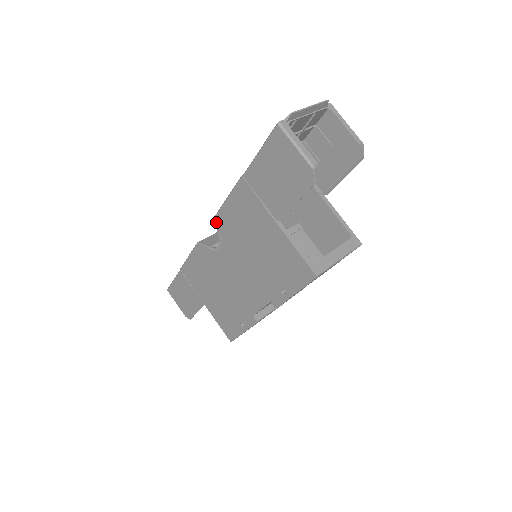
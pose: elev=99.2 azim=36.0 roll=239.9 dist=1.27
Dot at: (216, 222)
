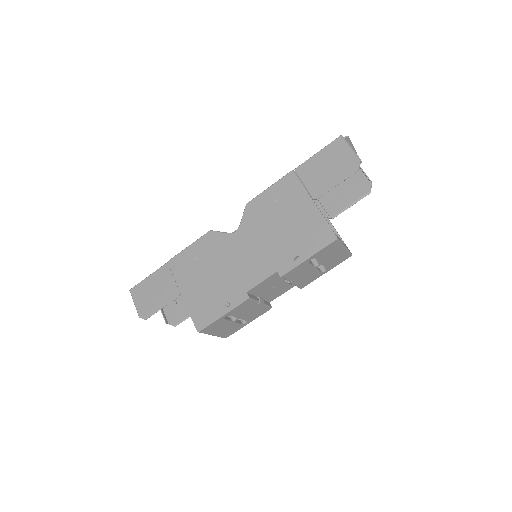
Dot at: (245, 208)
